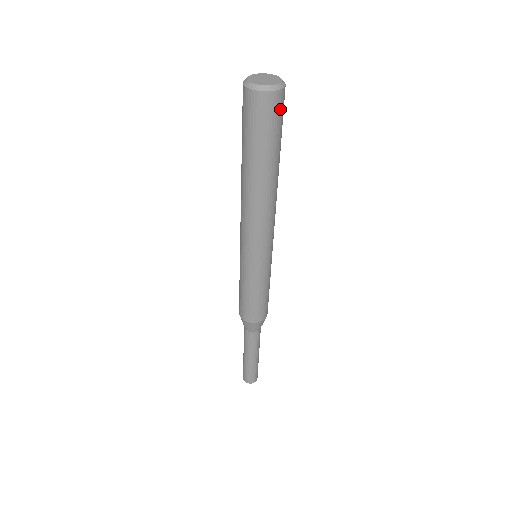
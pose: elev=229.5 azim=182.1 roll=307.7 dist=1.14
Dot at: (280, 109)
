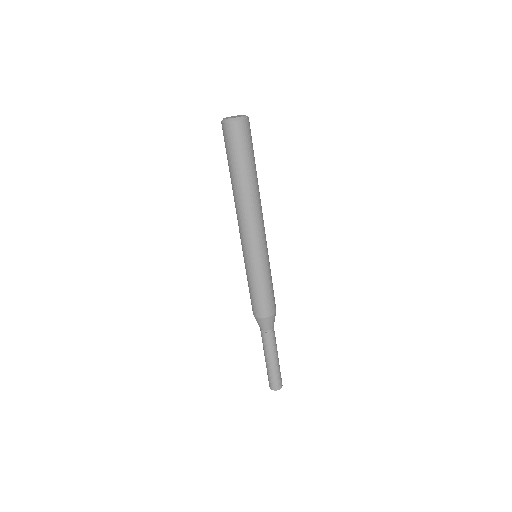
Dot at: (250, 131)
